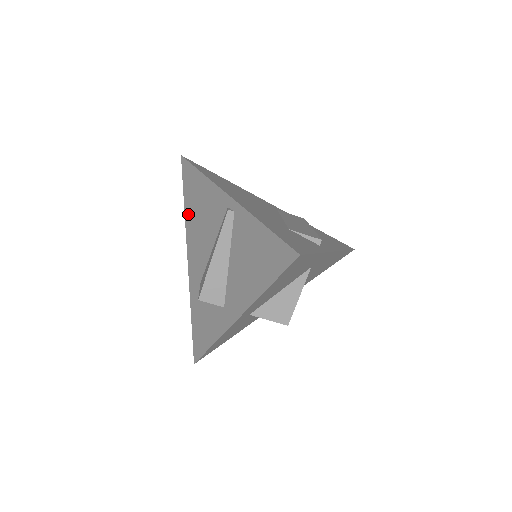
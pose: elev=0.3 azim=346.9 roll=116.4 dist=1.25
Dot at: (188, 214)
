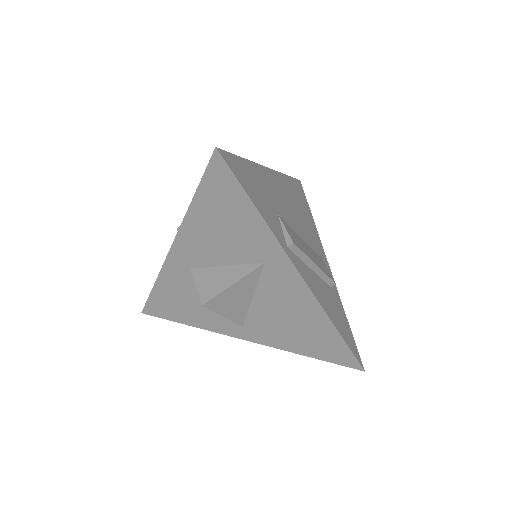
Dot at: occluded
